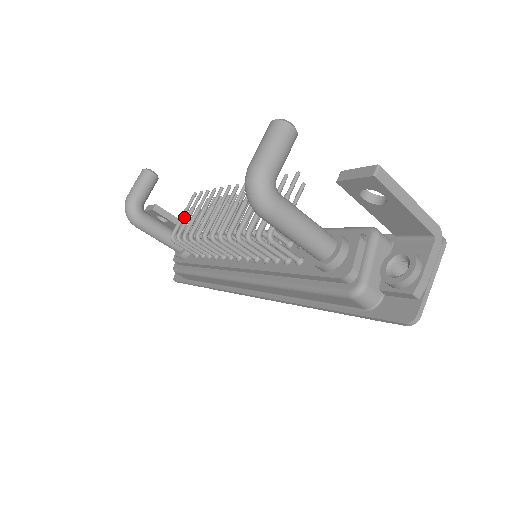
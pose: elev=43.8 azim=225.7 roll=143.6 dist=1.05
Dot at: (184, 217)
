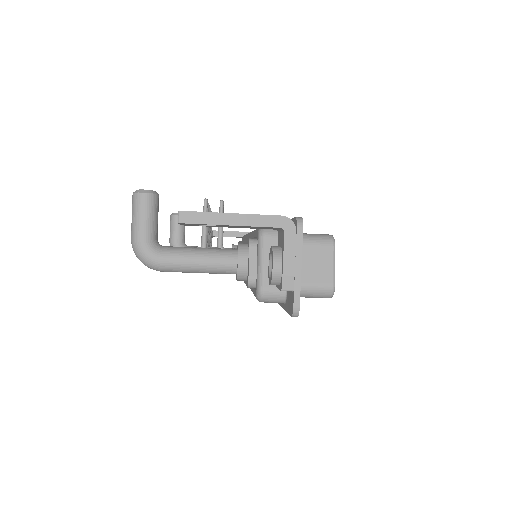
Dot at: occluded
